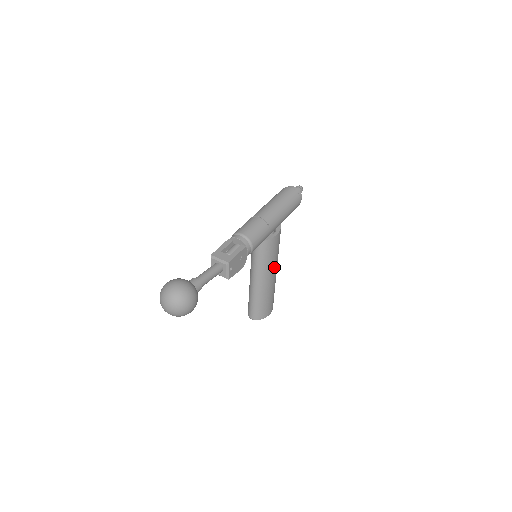
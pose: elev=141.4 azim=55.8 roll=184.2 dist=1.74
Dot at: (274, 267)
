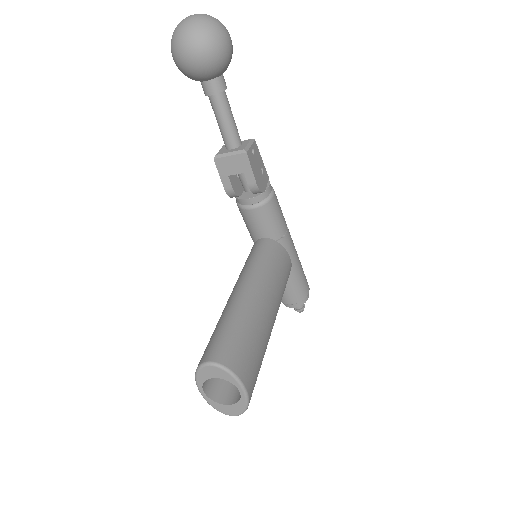
Dot at: (276, 299)
